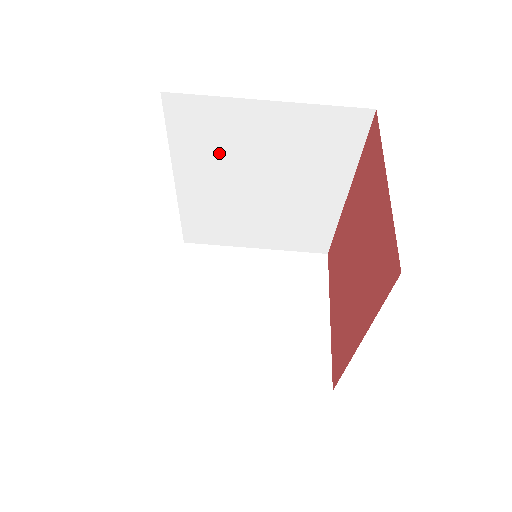
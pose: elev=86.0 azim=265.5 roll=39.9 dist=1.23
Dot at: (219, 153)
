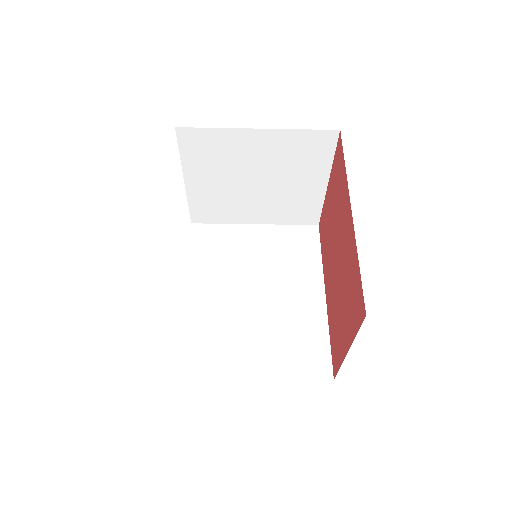
Dot at: occluded
